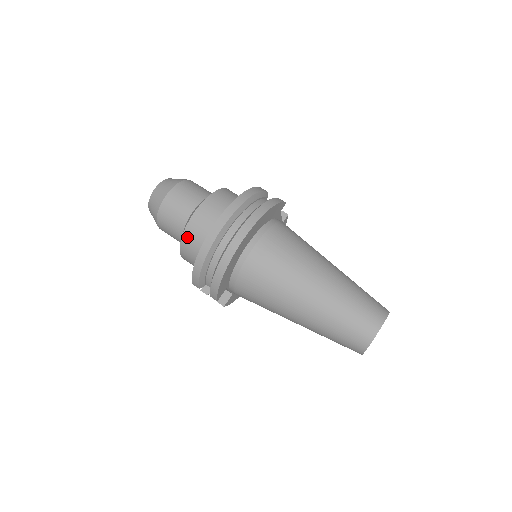
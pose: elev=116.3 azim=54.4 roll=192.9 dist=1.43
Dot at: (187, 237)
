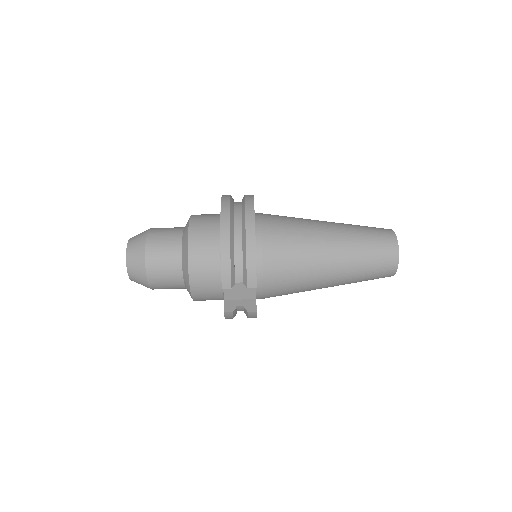
Dot at: (194, 249)
